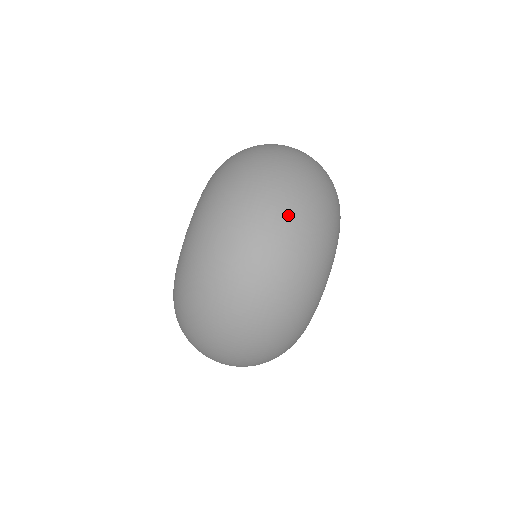
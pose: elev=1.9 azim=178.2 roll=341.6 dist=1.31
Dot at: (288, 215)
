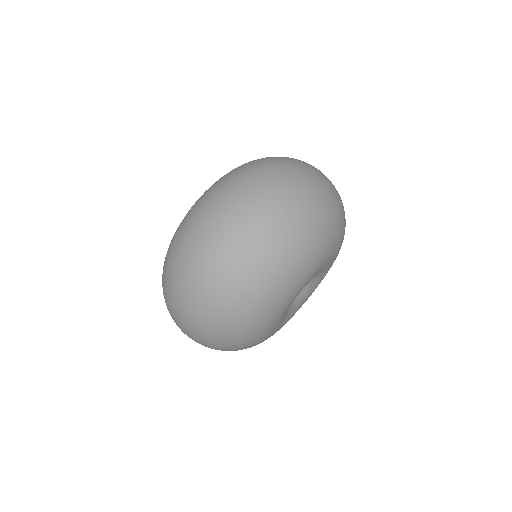
Dot at: (216, 275)
